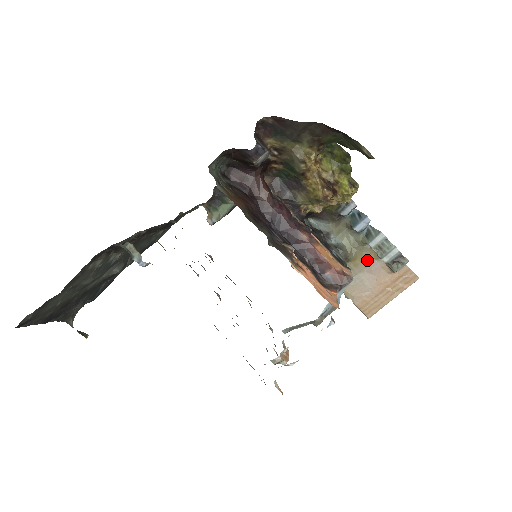
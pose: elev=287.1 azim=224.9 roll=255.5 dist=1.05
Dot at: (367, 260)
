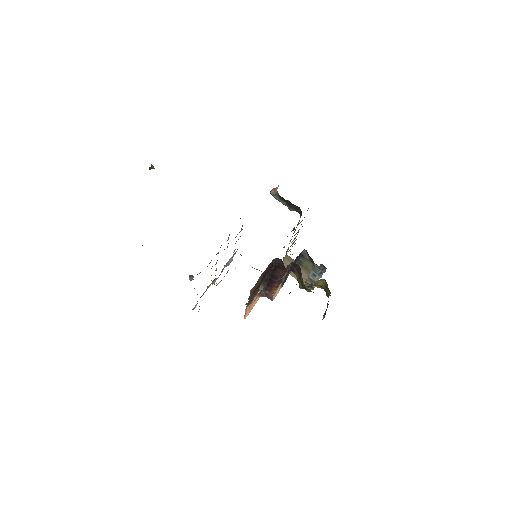
Dot at: (305, 271)
